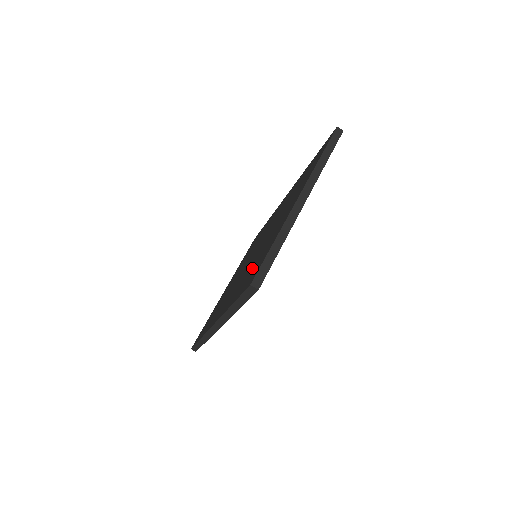
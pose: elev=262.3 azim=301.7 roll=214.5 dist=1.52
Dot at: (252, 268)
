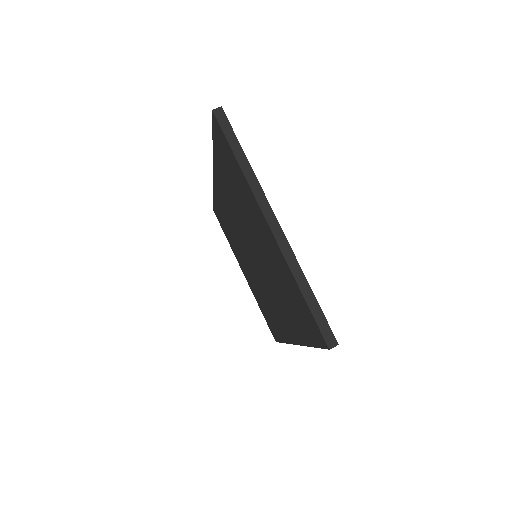
Dot at: (290, 303)
